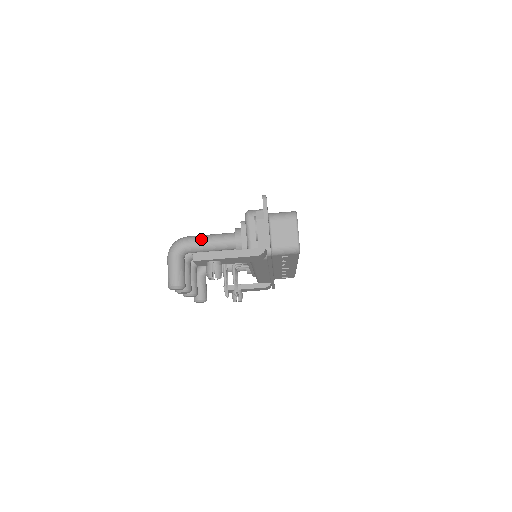
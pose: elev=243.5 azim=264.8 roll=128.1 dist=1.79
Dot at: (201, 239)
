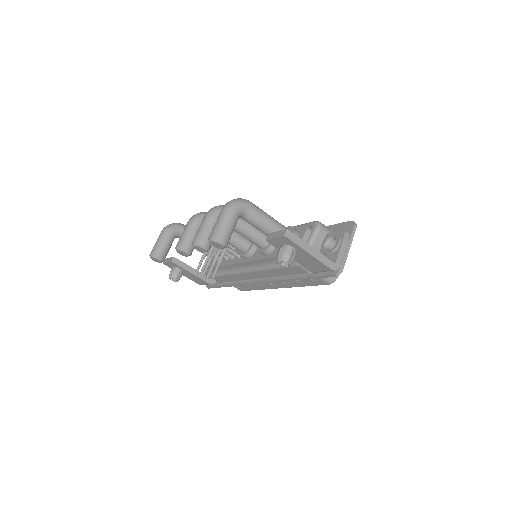
Dot at: (265, 214)
